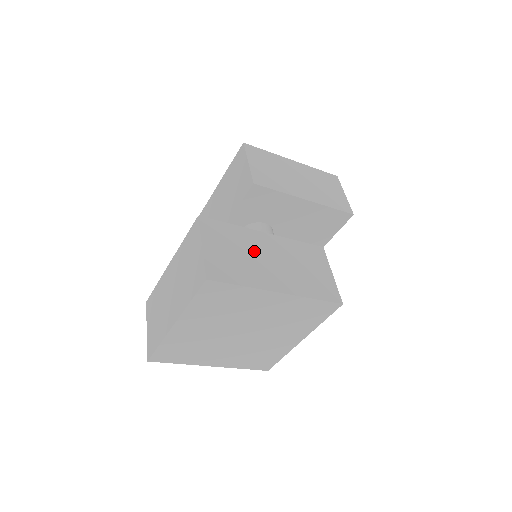
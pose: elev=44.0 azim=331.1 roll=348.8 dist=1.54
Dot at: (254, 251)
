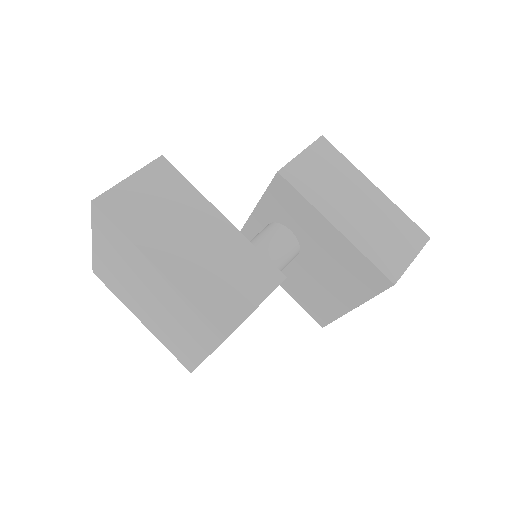
Dot at: (182, 218)
